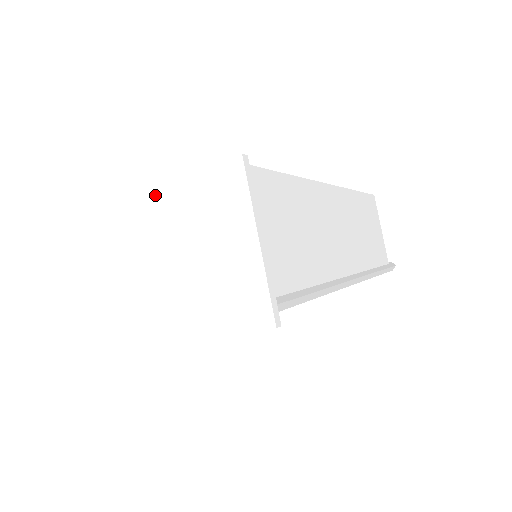
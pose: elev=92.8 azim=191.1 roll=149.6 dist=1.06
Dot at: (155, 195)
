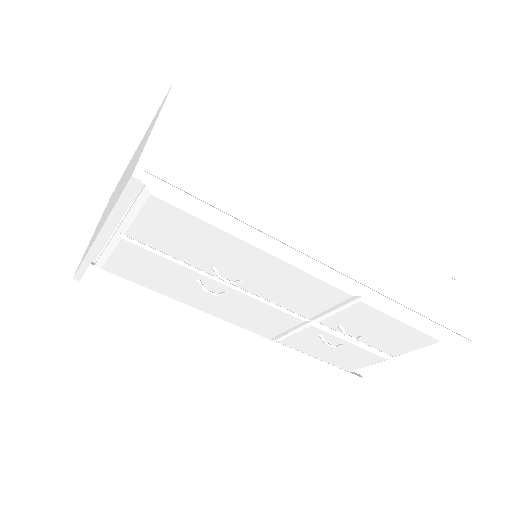
Dot at: (140, 143)
